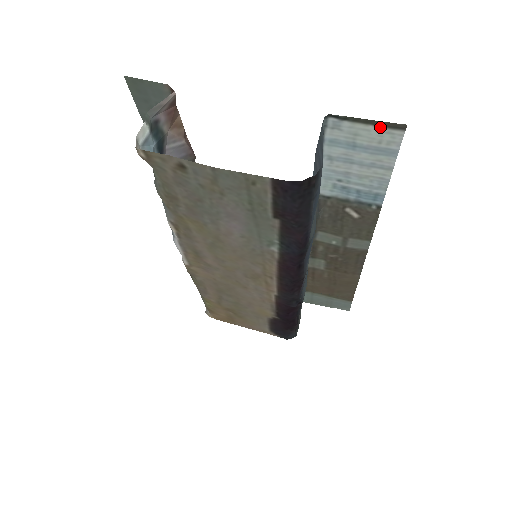
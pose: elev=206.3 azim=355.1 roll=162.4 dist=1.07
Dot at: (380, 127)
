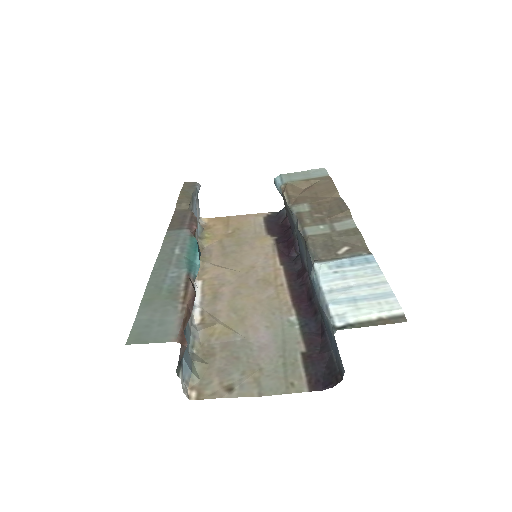
Dot at: (382, 317)
